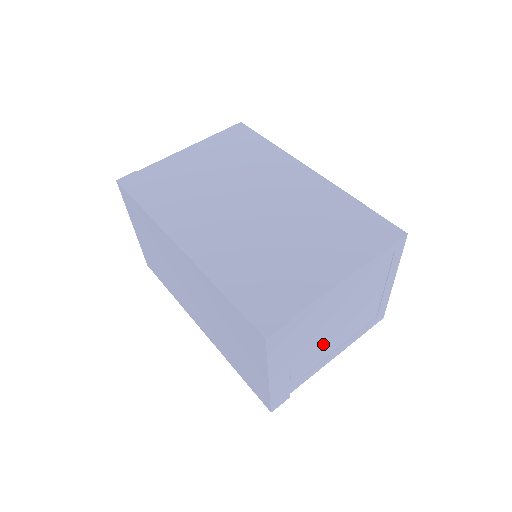
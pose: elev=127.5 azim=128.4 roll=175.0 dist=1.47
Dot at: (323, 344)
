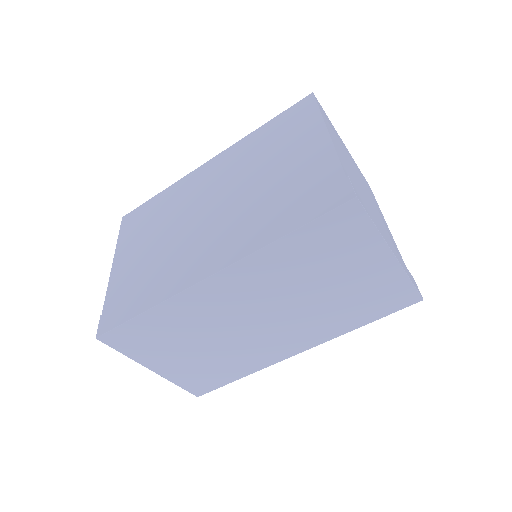
Dot at: (376, 215)
